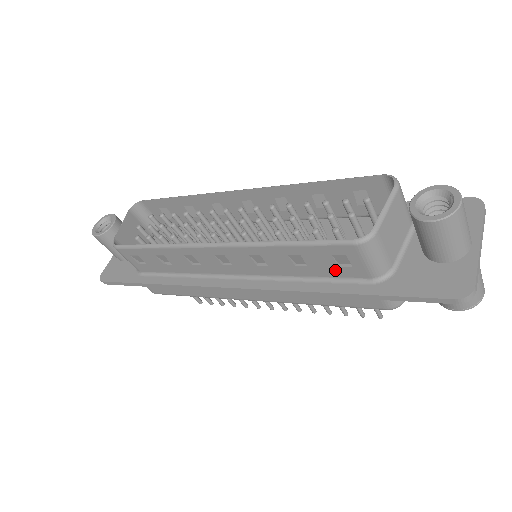
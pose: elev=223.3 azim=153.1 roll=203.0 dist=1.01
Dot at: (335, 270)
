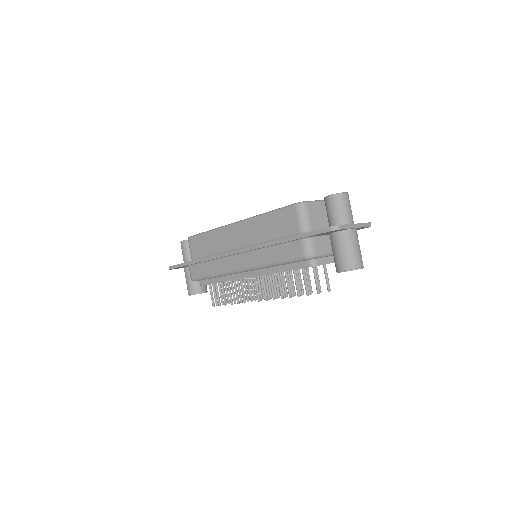
Dot at: (285, 230)
